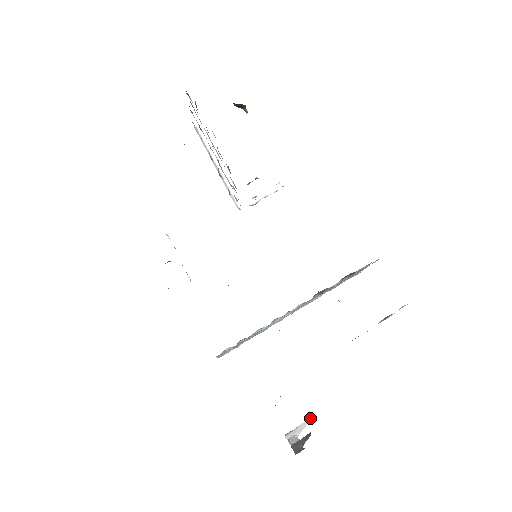
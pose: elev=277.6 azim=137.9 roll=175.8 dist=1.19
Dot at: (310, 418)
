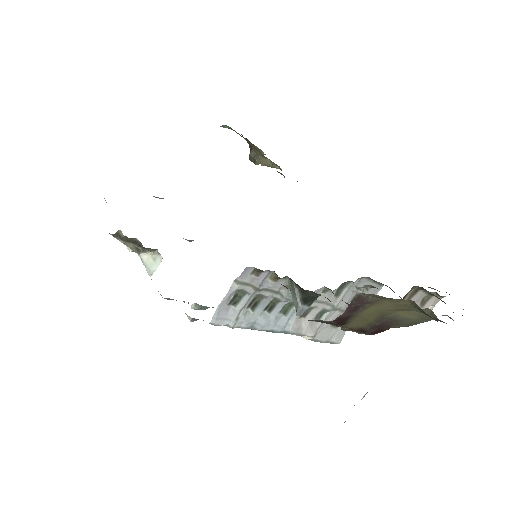
Dot at: occluded
